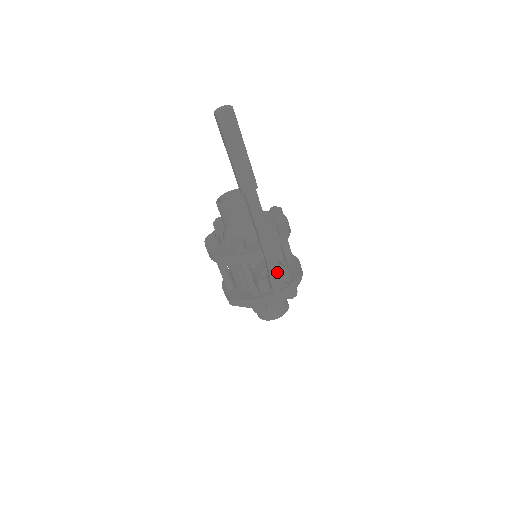
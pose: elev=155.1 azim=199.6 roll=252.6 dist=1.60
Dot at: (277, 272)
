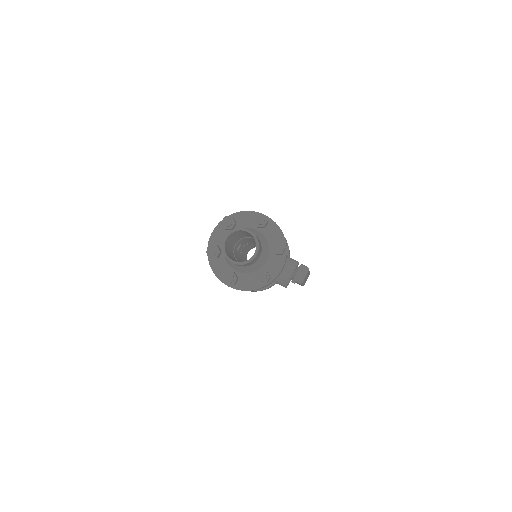
Dot at: occluded
